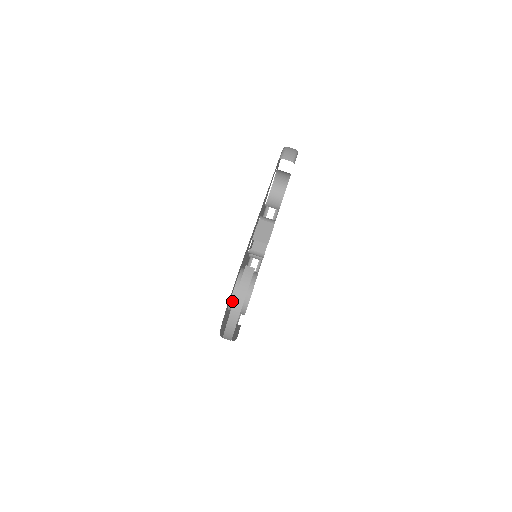
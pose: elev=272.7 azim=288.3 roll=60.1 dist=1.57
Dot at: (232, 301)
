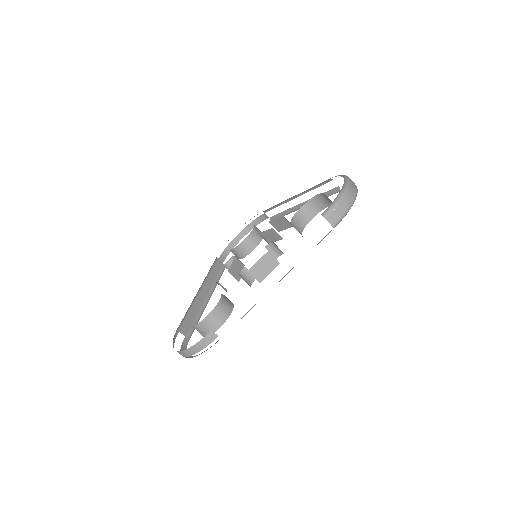
Dot at: (194, 327)
